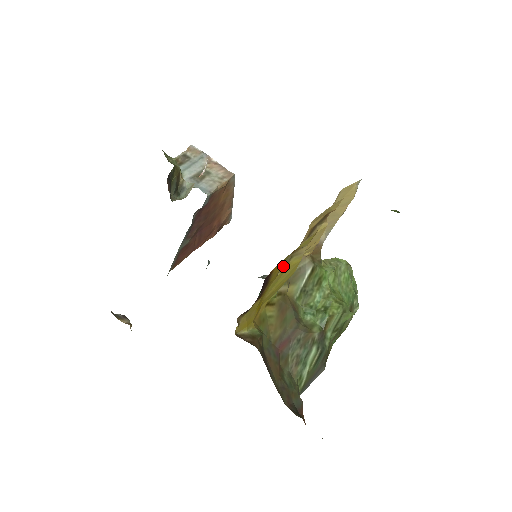
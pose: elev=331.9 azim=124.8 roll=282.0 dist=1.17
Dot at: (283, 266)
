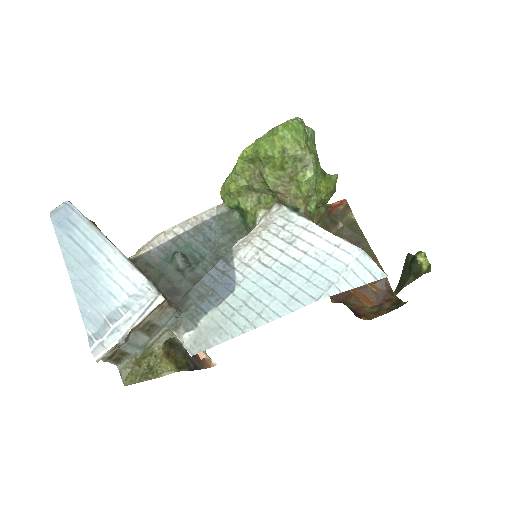
Dot at: occluded
